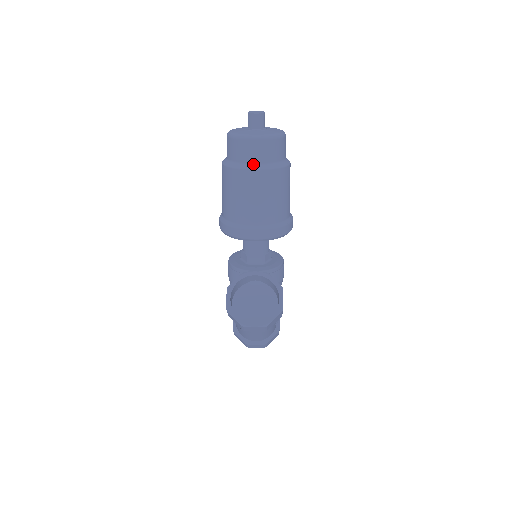
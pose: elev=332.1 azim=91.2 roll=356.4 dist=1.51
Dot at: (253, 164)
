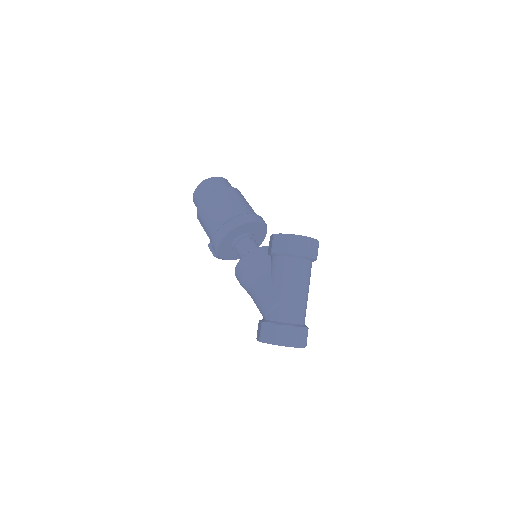
Dot at: occluded
